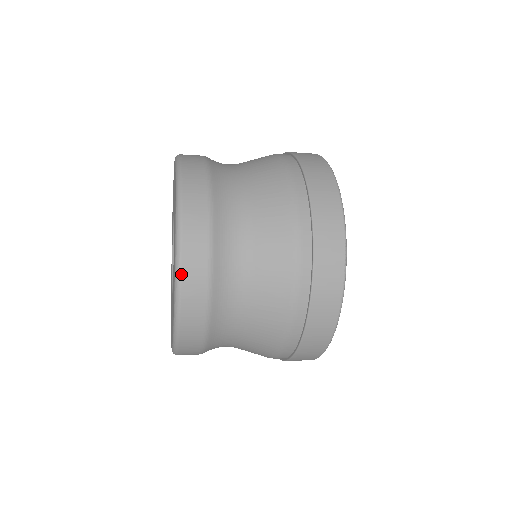
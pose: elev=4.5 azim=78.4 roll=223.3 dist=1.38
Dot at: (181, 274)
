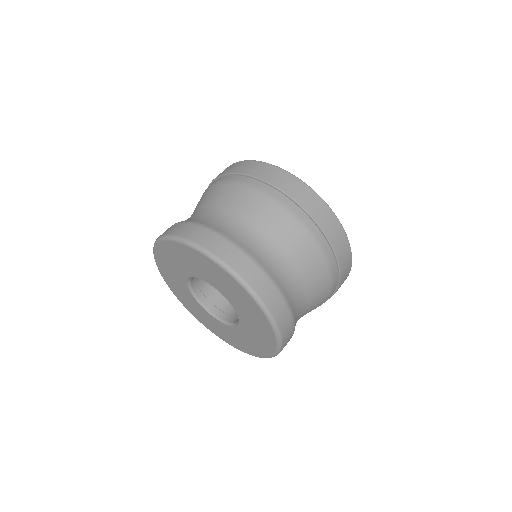
Dot at: (272, 315)
